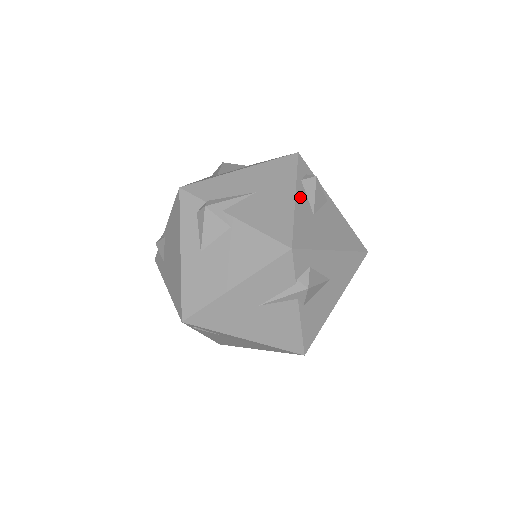
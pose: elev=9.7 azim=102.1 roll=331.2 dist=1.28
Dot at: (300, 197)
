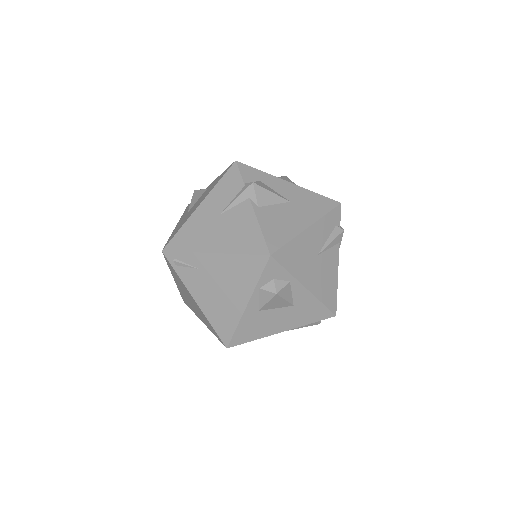
Dot at: occluded
